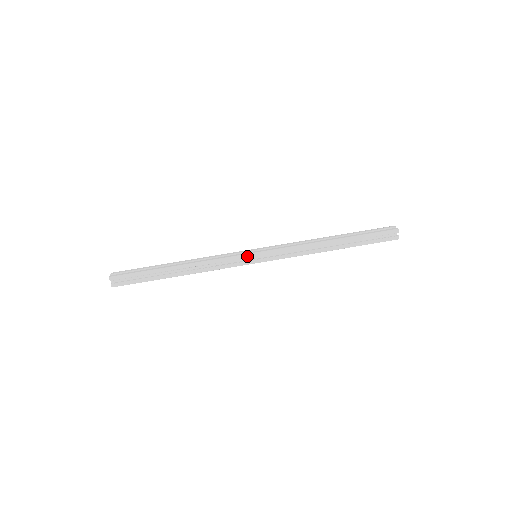
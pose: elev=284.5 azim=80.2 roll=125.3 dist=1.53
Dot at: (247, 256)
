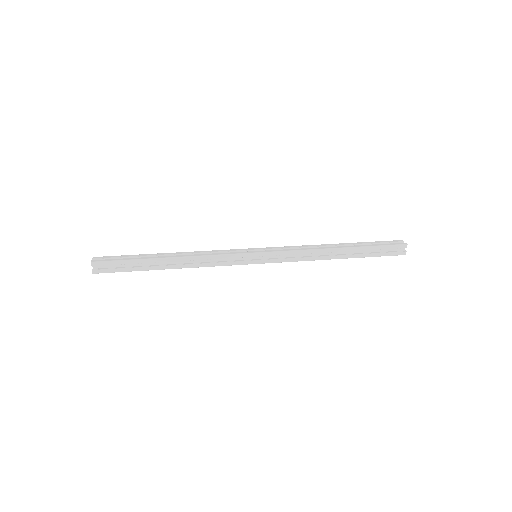
Dot at: (246, 249)
